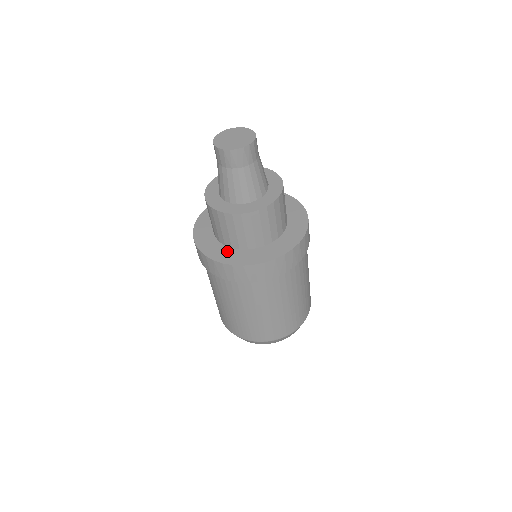
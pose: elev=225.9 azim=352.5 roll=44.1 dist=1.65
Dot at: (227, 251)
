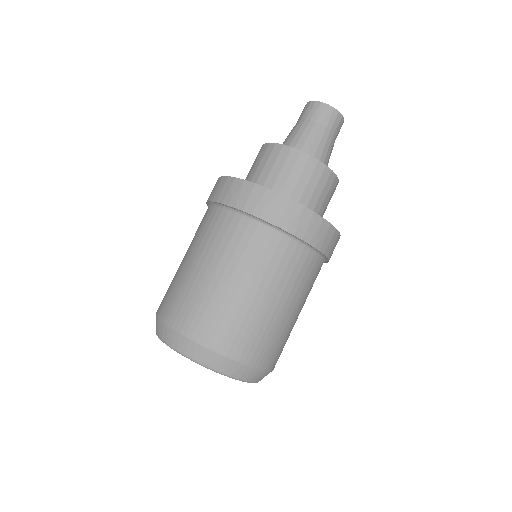
Dot at: occluded
